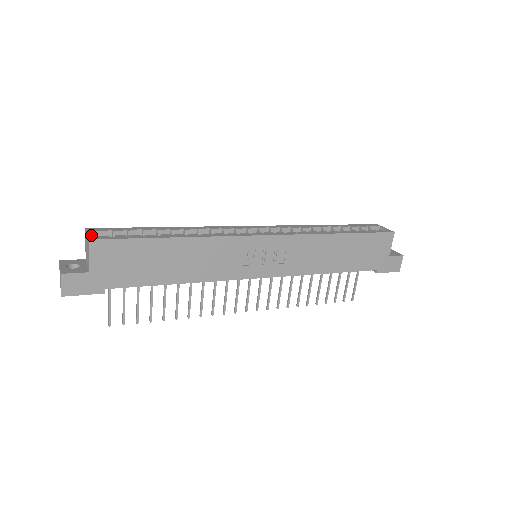
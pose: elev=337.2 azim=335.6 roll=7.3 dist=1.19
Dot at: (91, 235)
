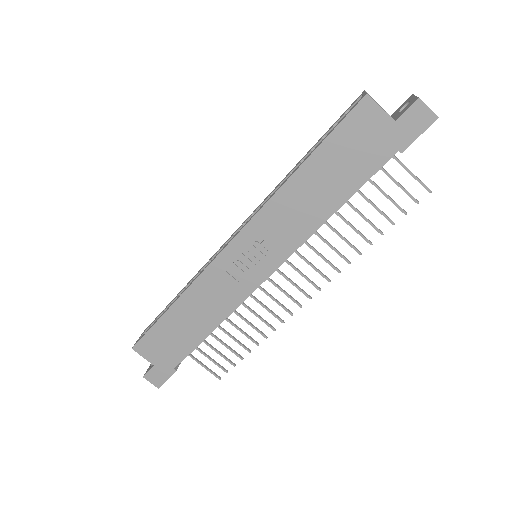
Dot at: occluded
